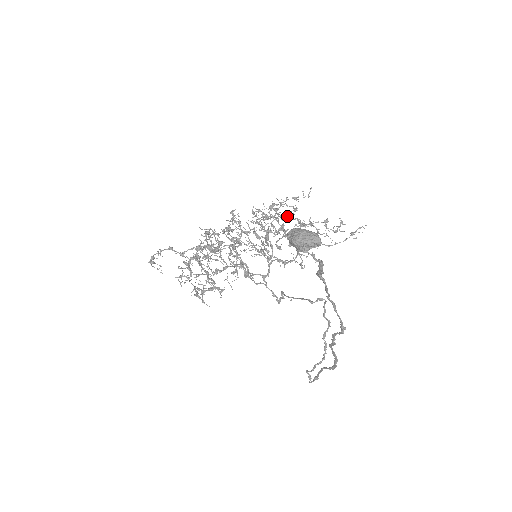
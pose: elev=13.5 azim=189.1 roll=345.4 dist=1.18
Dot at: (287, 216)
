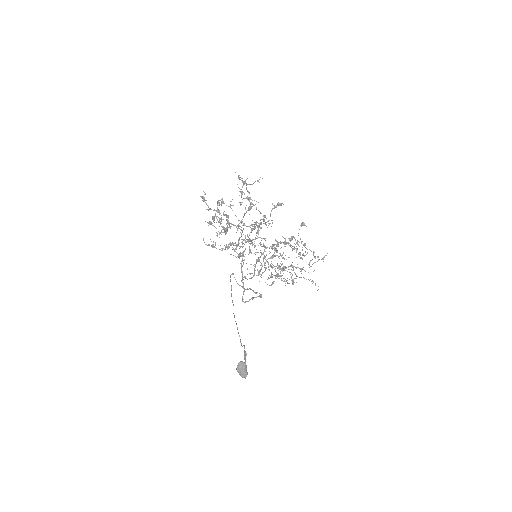
Dot at: occluded
